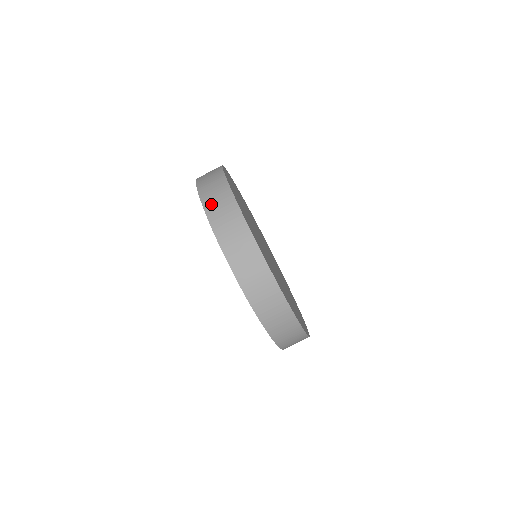
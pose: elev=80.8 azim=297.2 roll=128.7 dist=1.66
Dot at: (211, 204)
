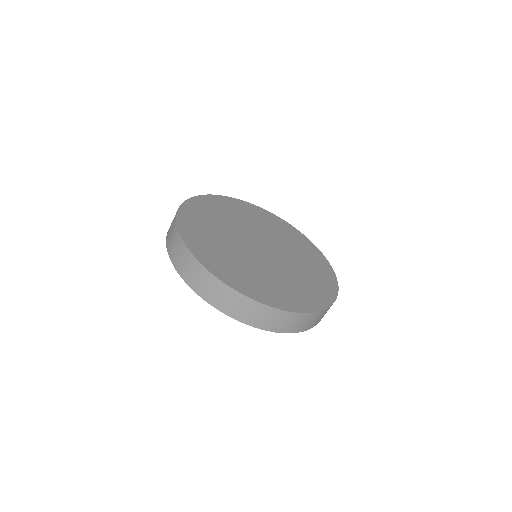
Dot at: (230, 310)
